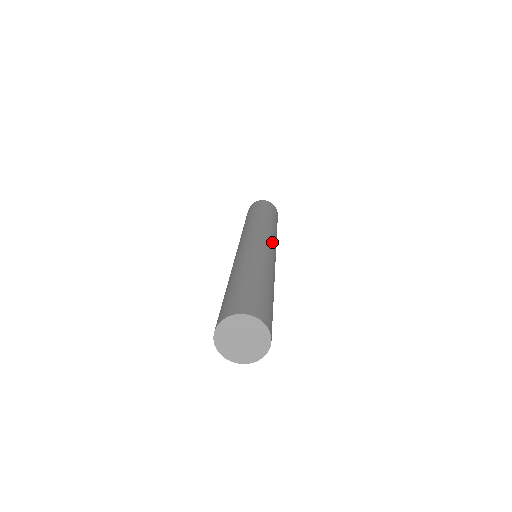
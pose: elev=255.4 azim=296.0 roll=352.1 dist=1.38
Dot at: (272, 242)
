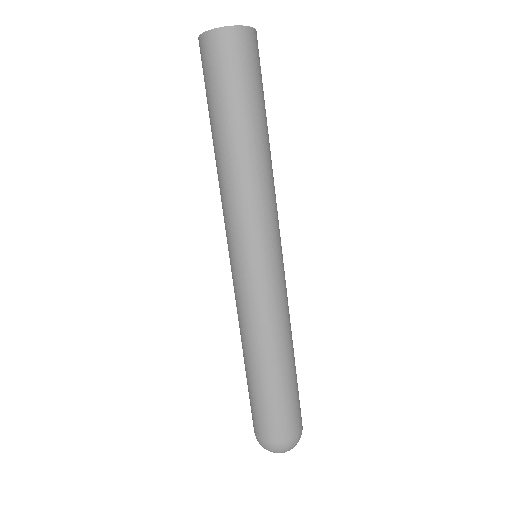
Dot at: occluded
